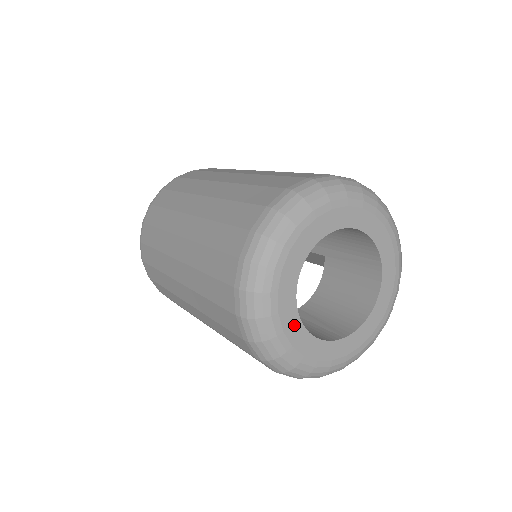
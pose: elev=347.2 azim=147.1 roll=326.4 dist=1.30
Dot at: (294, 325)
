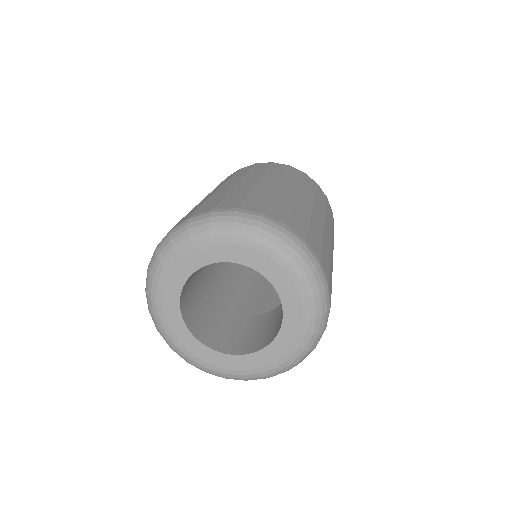
Dot at: (175, 316)
